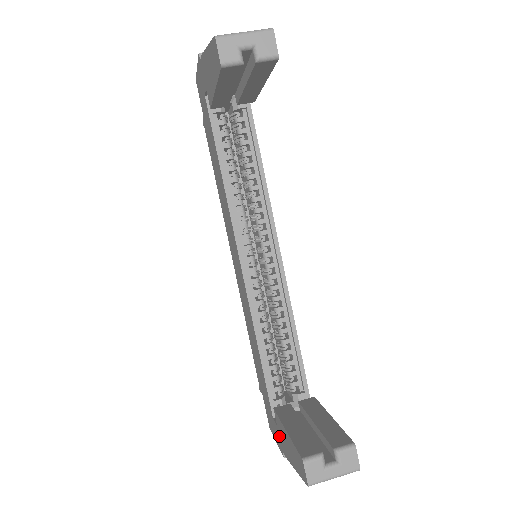
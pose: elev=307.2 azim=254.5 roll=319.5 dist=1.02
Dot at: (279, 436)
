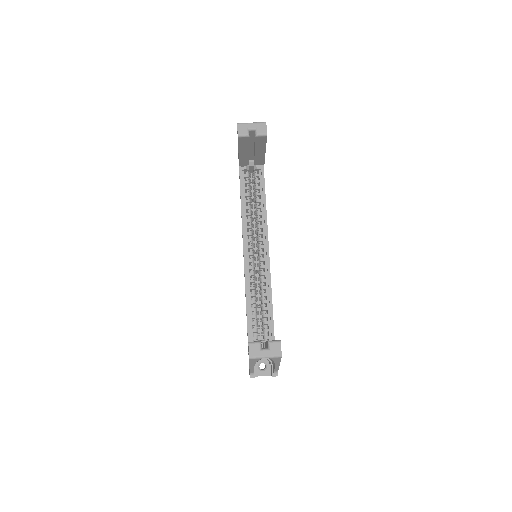
Dot at: occluded
